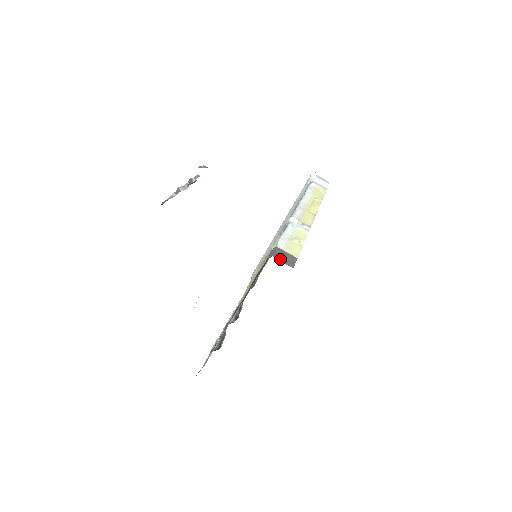
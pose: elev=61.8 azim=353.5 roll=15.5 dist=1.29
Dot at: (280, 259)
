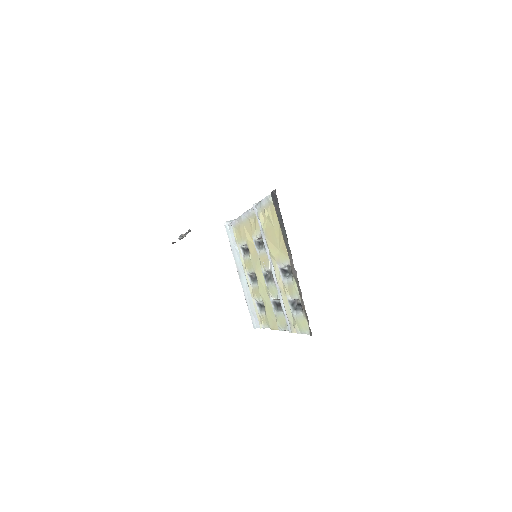
Dot at: occluded
